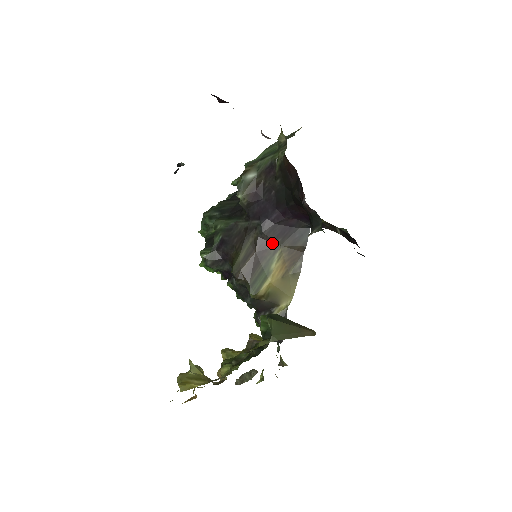
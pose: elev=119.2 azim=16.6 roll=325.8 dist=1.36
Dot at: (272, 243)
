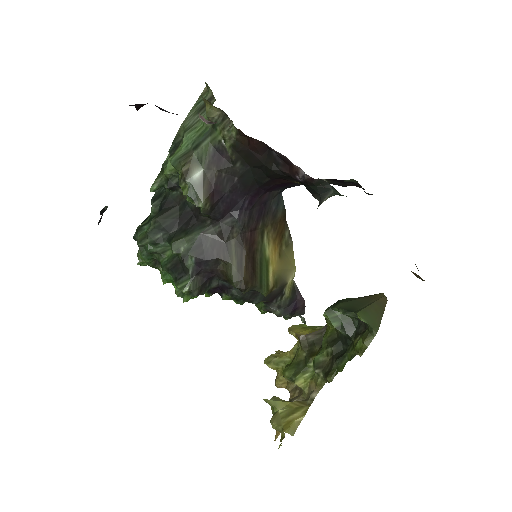
Dot at: (255, 231)
